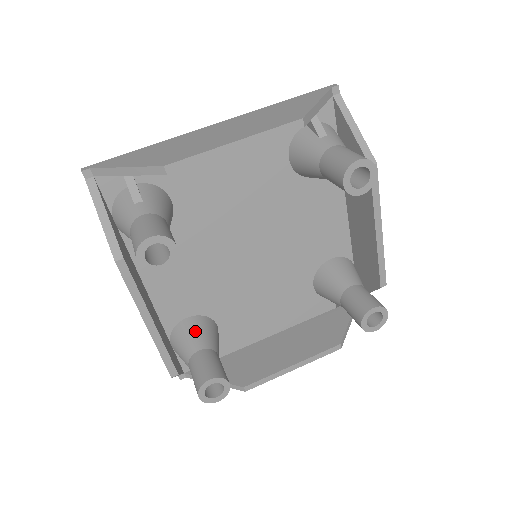
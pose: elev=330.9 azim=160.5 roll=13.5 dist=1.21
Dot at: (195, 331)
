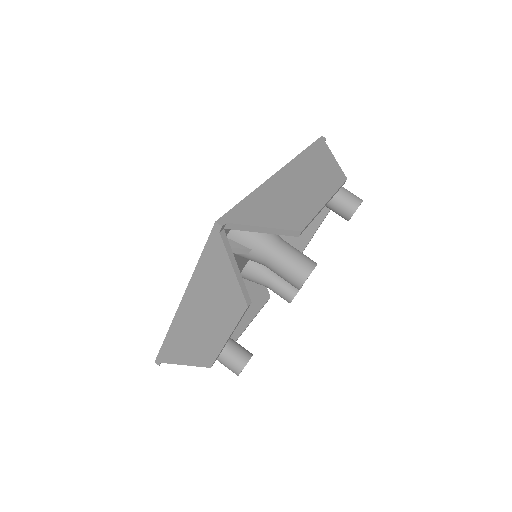
Dot at: (255, 276)
